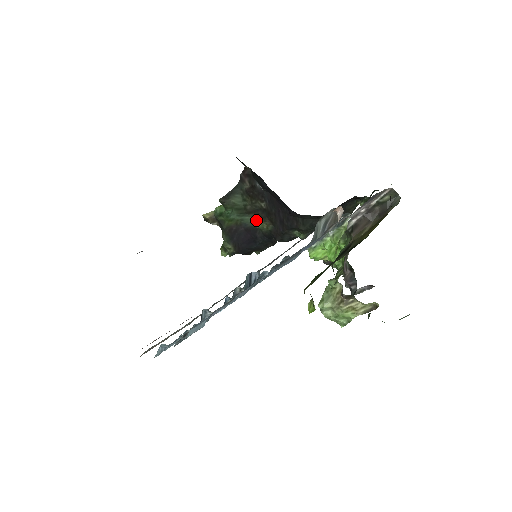
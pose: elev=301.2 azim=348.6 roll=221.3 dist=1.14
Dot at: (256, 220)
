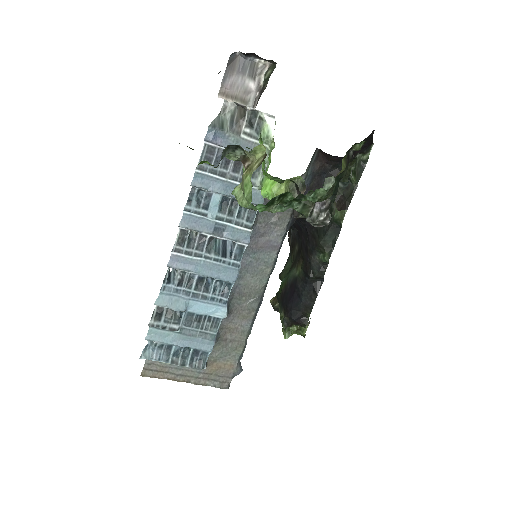
Dot at: (296, 269)
